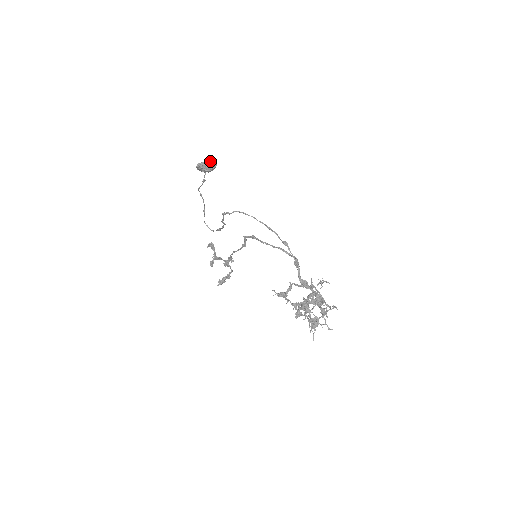
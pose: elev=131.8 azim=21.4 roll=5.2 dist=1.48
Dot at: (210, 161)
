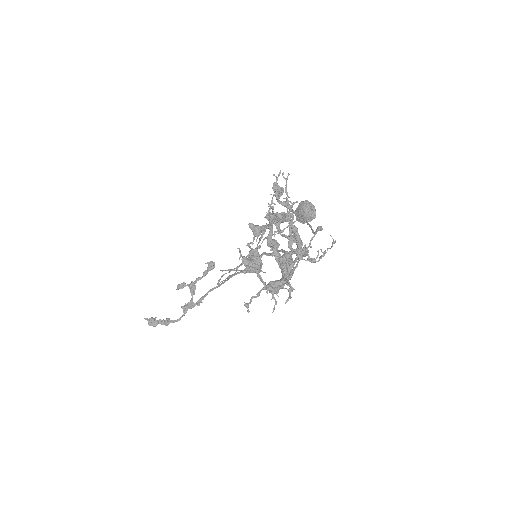
Dot at: (315, 210)
